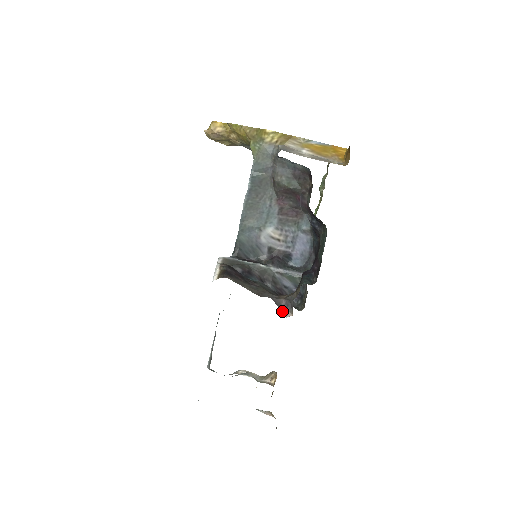
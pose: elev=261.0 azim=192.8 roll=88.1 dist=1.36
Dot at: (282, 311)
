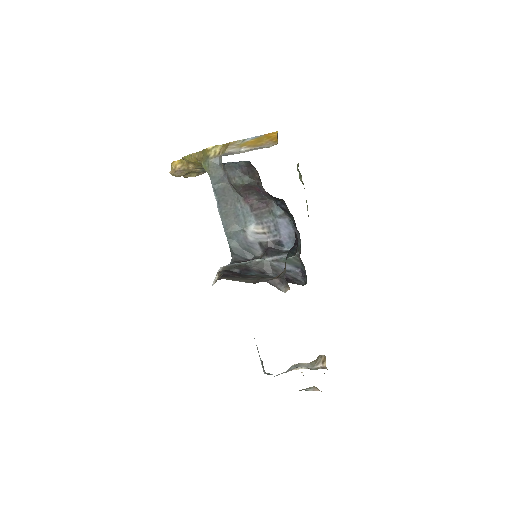
Dot at: (279, 289)
